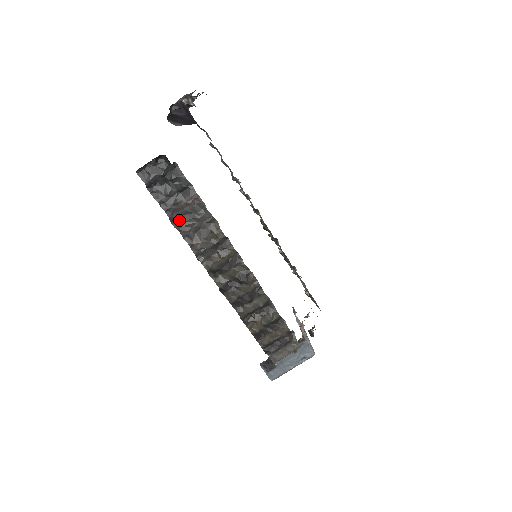
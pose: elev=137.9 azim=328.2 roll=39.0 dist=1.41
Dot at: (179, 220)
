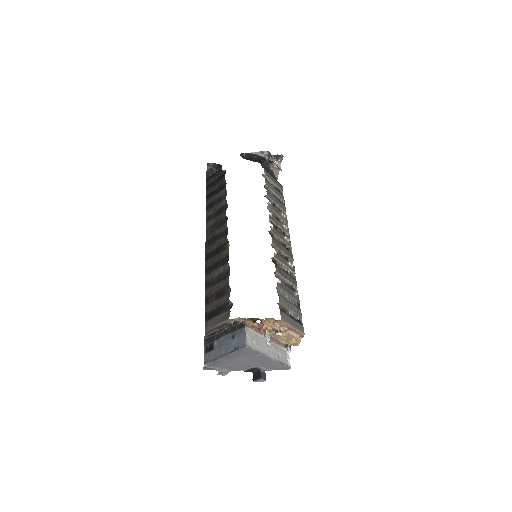
Dot at: (210, 206)
